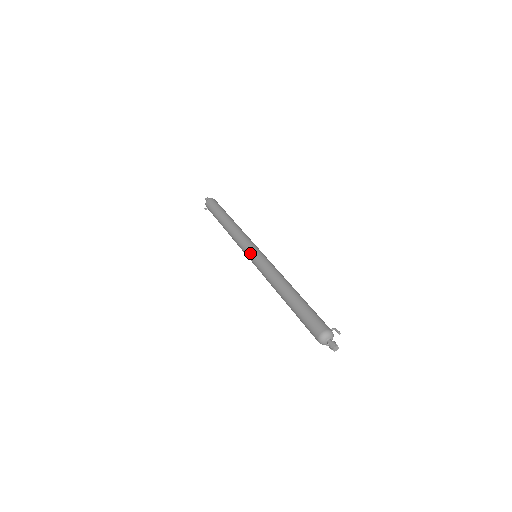
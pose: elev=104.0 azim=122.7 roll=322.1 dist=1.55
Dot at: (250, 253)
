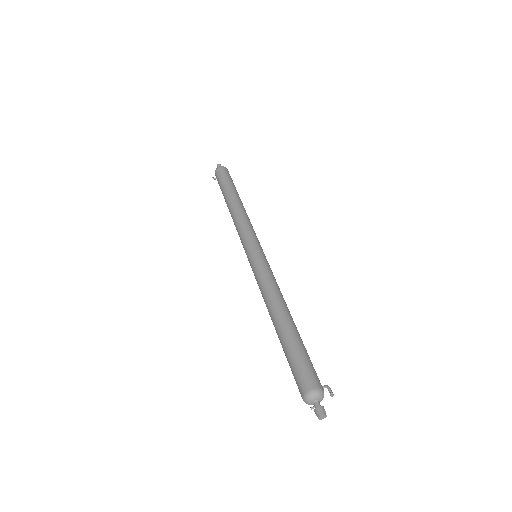
Dot at: (249, 252)
